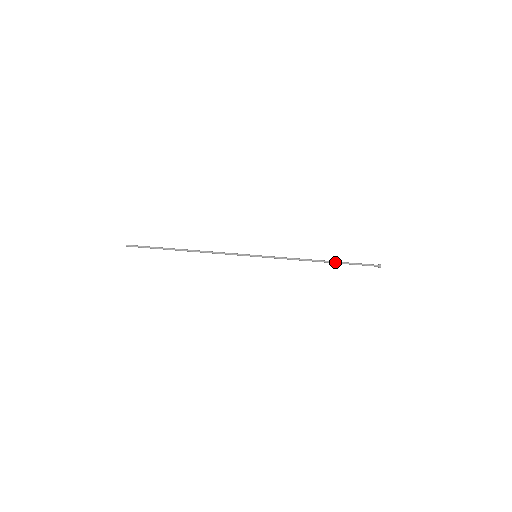
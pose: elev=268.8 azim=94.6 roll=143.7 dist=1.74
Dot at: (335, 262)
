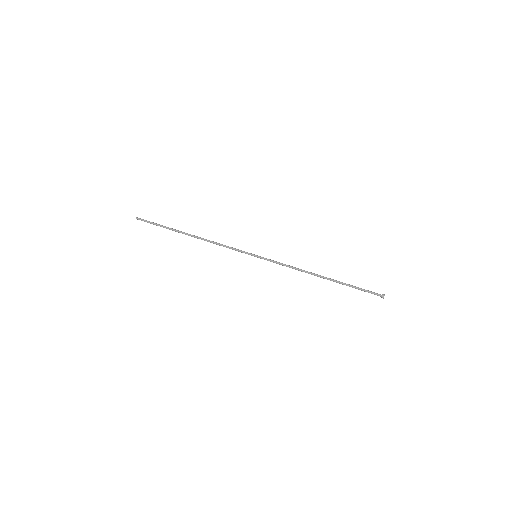
Dot at: (336, 280)
